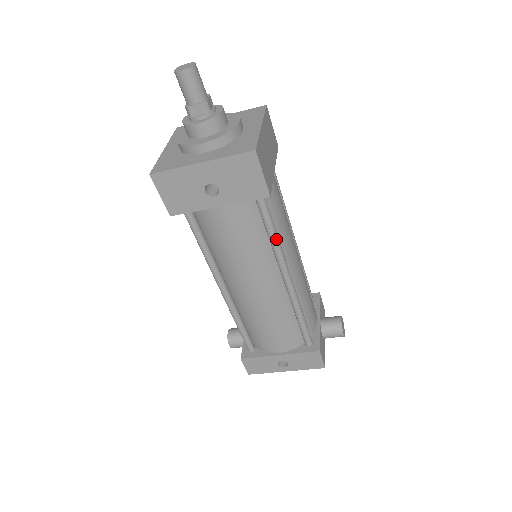
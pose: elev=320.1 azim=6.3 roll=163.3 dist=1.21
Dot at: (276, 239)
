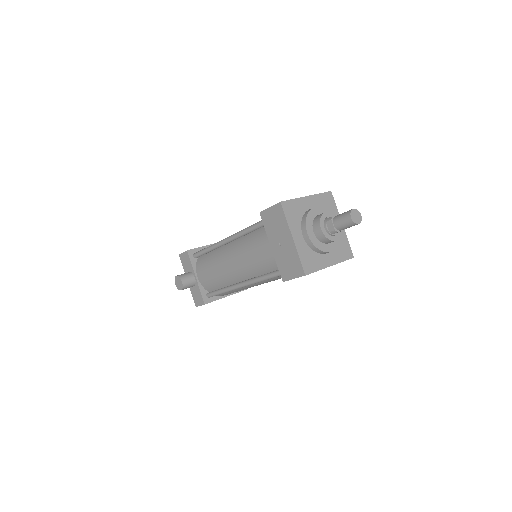
Dot at: occluded
